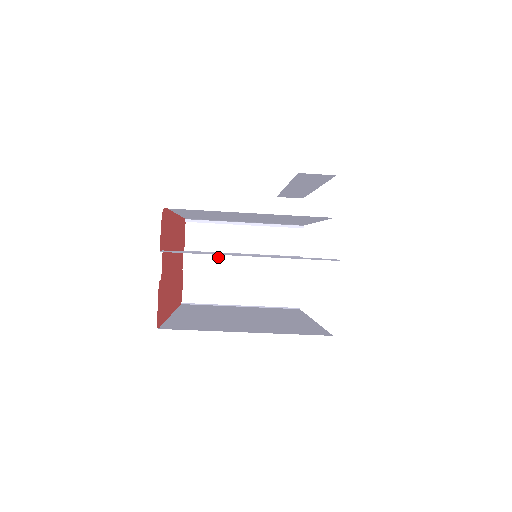
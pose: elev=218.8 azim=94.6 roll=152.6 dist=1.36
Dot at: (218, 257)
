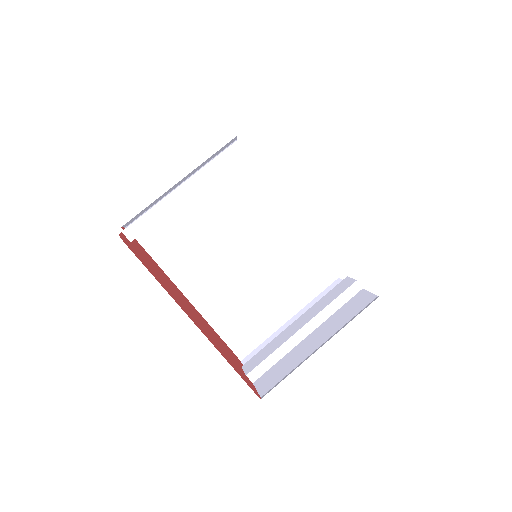
Dot at: (274, 342)
